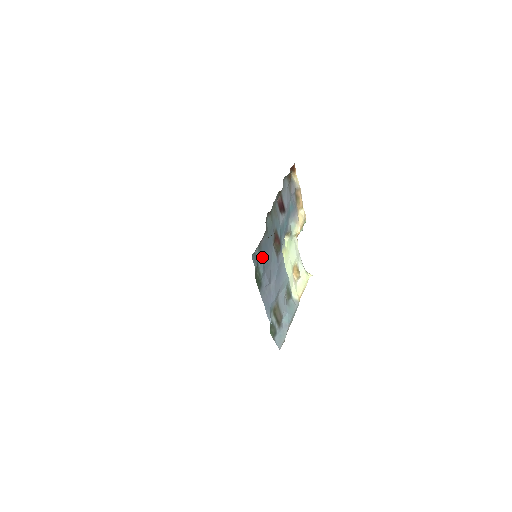
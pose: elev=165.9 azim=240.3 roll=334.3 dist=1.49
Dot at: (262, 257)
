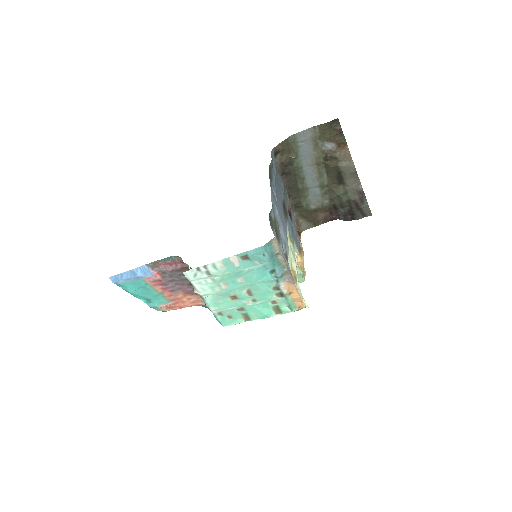
Dot at: (276, 176)
